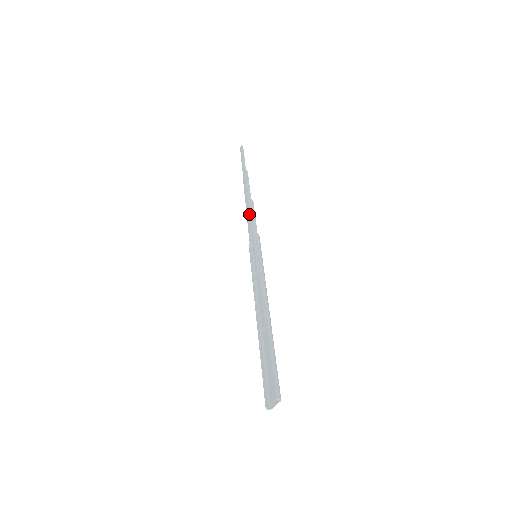
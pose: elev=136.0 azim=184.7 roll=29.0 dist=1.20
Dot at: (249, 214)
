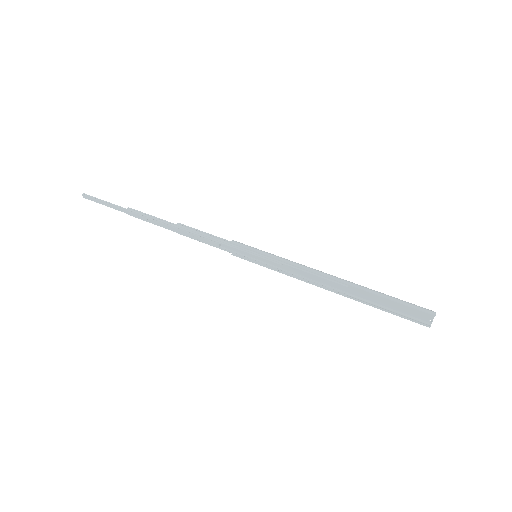
Dot at: (196, 236)
